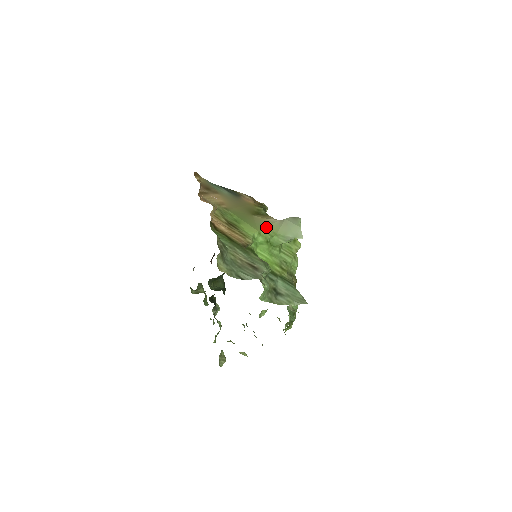
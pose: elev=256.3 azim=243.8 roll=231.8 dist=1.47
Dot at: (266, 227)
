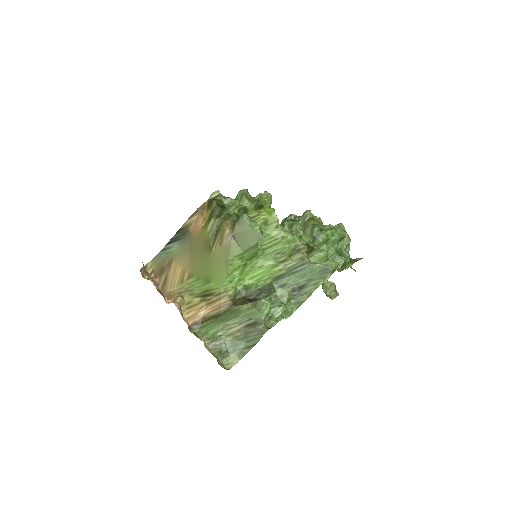
Dot at: (229, 260)
